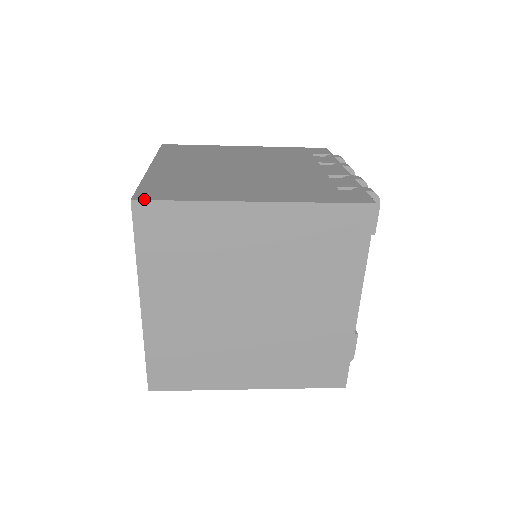
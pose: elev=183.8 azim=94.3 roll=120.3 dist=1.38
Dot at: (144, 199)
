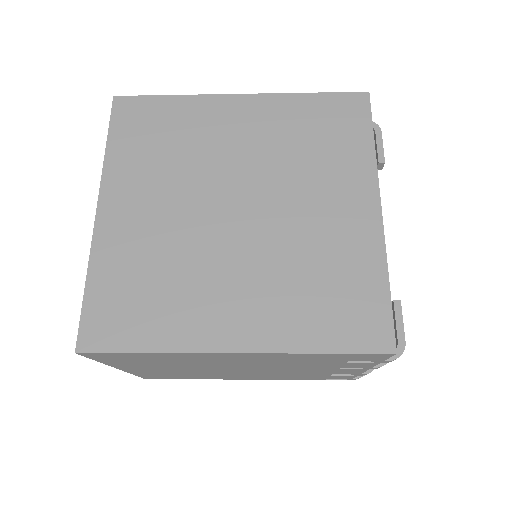
Dot at: (127, 97)
